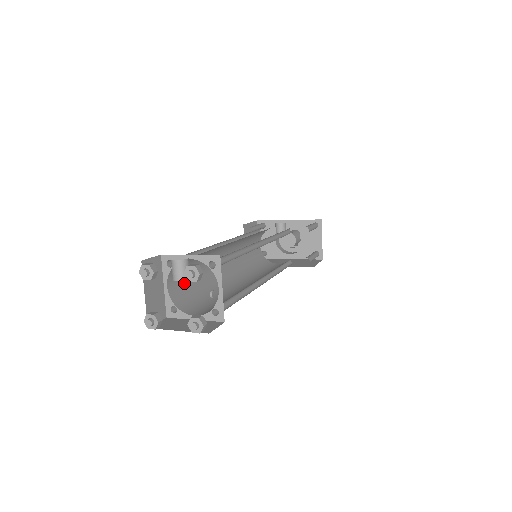
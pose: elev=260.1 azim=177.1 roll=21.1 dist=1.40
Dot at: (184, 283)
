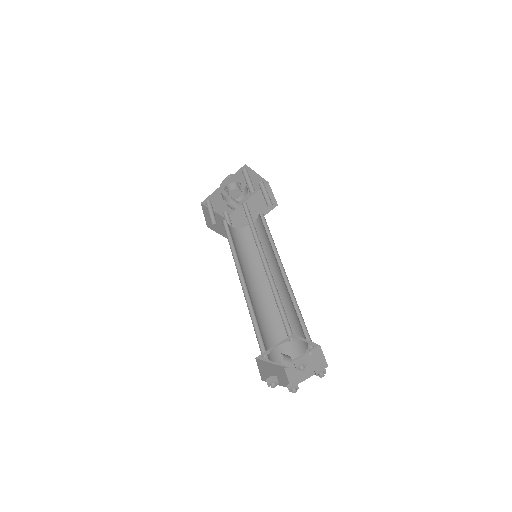
Dot at: (268, 342)
